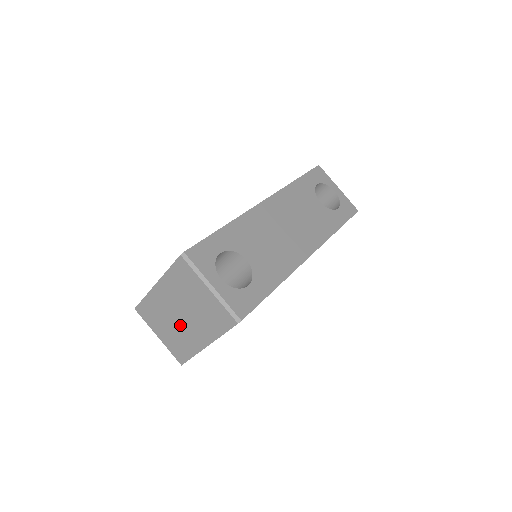
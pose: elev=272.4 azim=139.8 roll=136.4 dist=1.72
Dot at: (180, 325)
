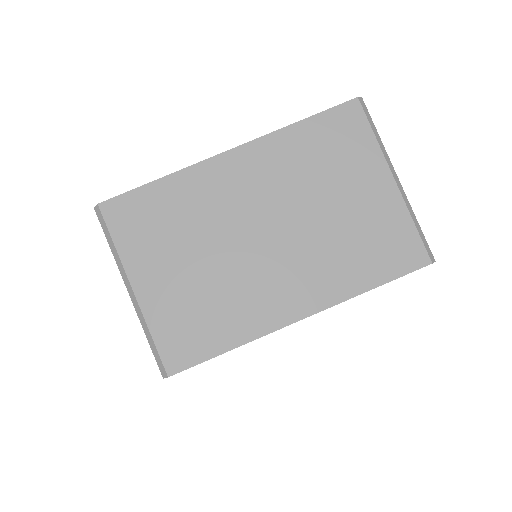
Dot at: (245, 258)
